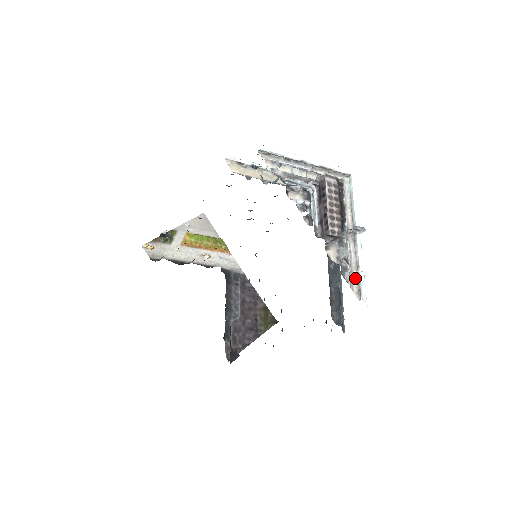
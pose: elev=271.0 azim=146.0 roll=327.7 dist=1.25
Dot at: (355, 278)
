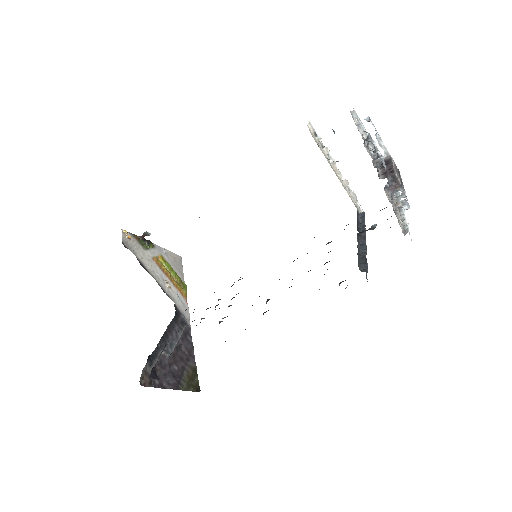
Dot at: (401, 224)
